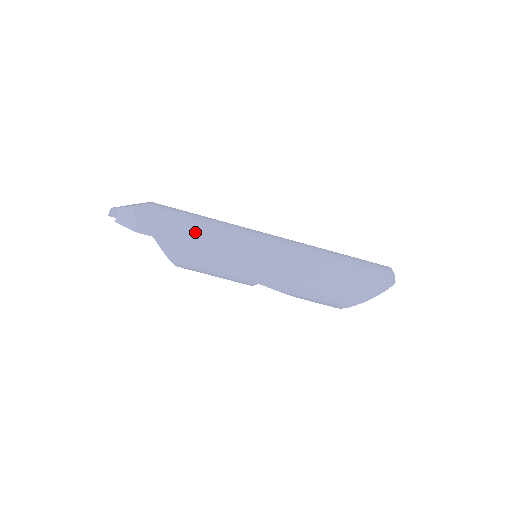
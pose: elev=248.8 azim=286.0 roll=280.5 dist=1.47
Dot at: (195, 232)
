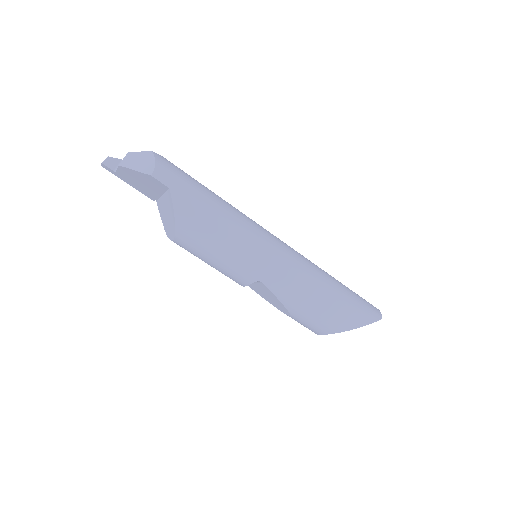
Dot at: (214, 201)
